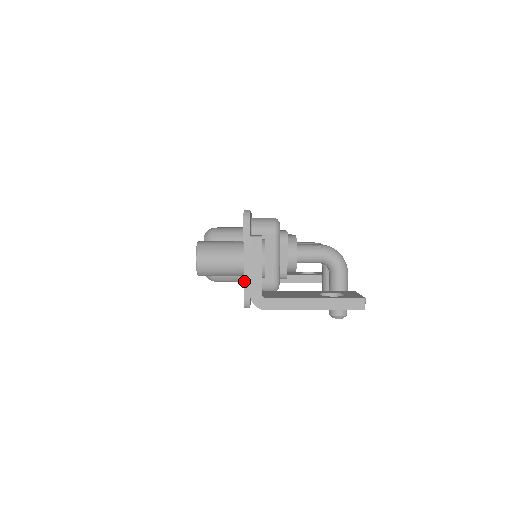
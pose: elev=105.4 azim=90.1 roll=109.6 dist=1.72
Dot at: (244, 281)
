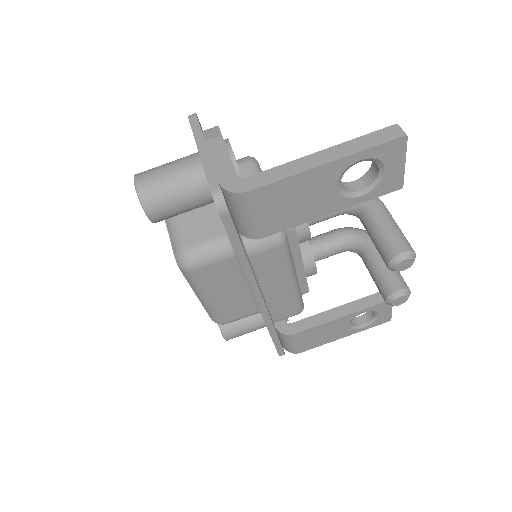
Dot at: (205, 171)
